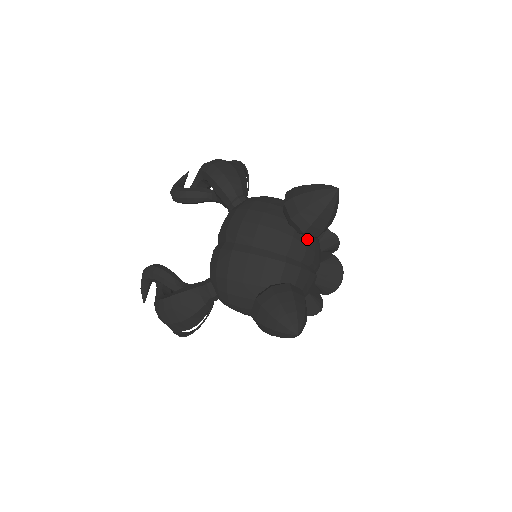
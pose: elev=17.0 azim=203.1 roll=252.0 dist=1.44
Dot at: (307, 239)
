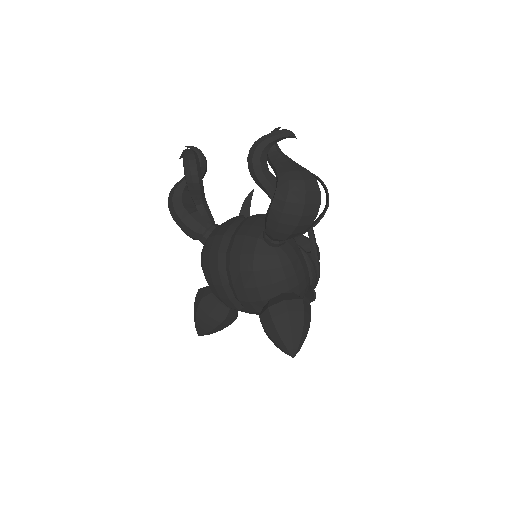
Dot at: occluded
